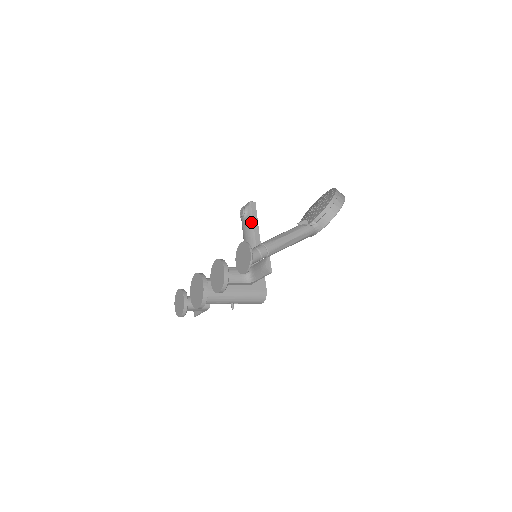
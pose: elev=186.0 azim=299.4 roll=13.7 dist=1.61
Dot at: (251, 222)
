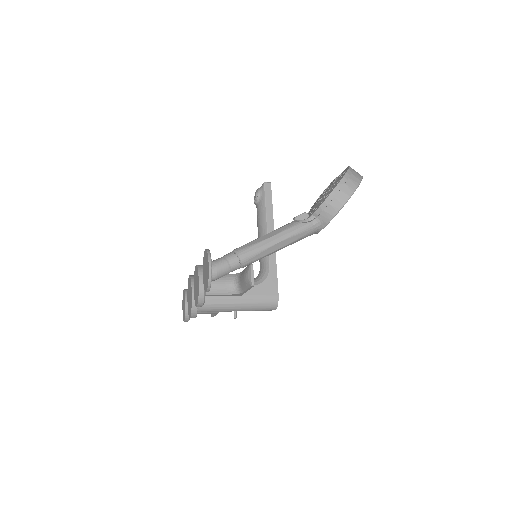
Dot at: (264, 209)
